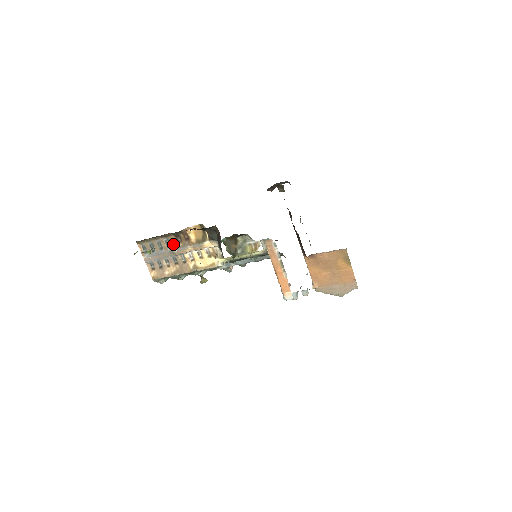
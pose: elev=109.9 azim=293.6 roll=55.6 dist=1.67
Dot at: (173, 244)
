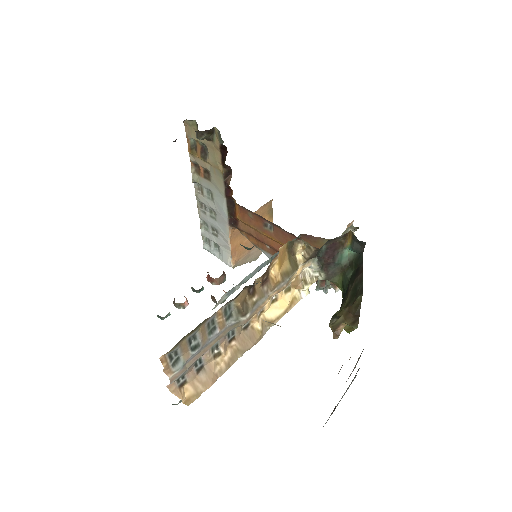
Dot at: (242, 306)
